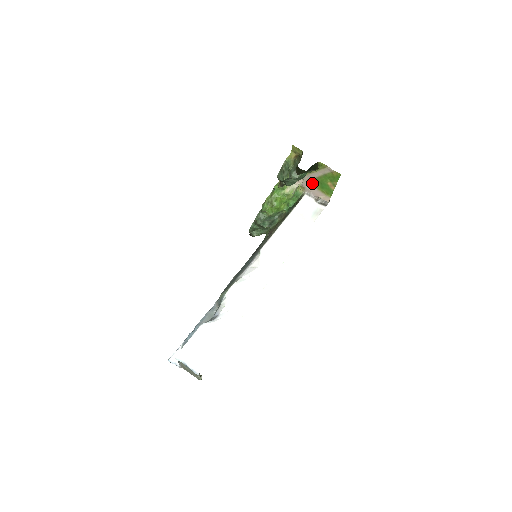
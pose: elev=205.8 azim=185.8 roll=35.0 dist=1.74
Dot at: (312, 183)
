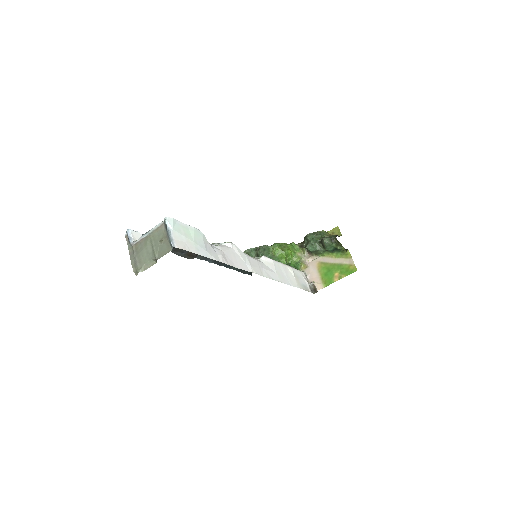
Dot at: (320, 266)
